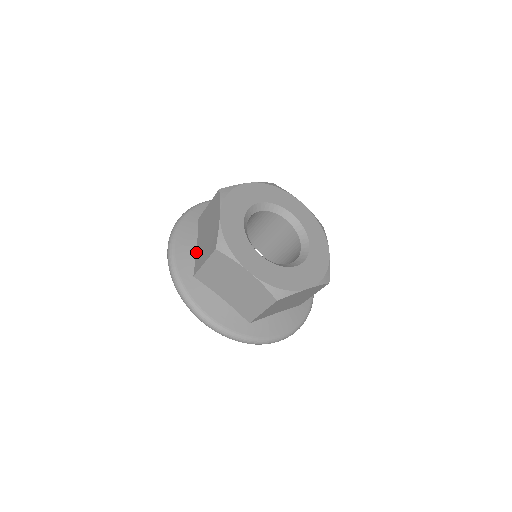
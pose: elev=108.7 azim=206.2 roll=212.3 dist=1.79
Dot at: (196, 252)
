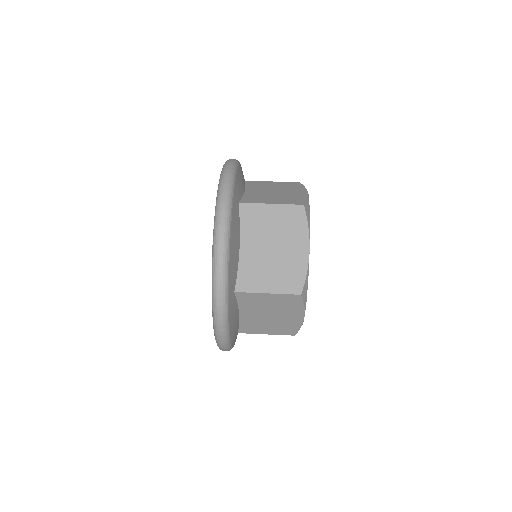
Dot at: (240, 258)
